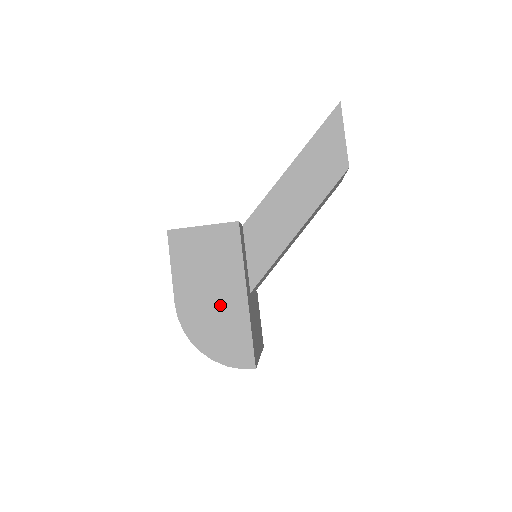
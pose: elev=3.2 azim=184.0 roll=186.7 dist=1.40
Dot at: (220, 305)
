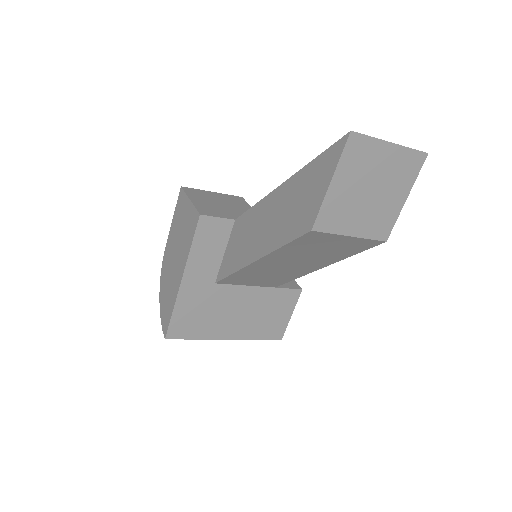
Dot at: (173, 273)
